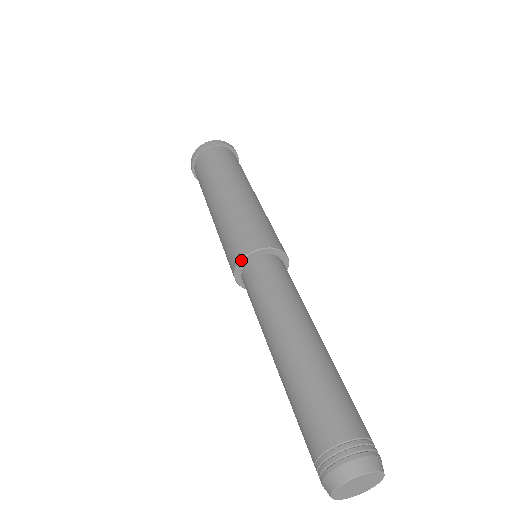
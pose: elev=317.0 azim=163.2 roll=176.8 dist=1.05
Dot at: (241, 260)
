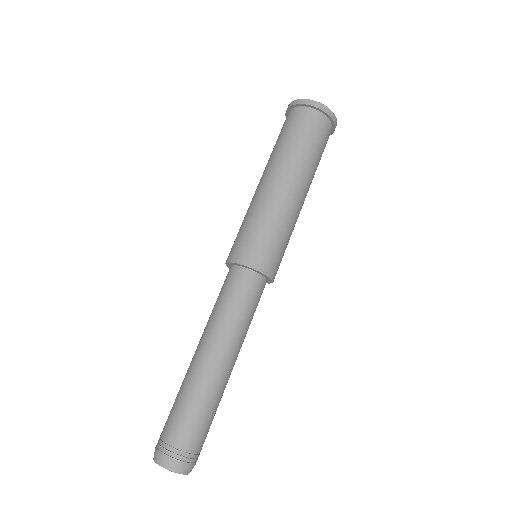
Dot at: (226, 262)
